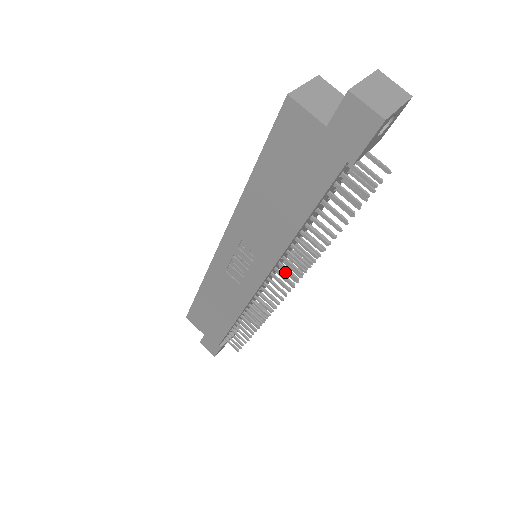
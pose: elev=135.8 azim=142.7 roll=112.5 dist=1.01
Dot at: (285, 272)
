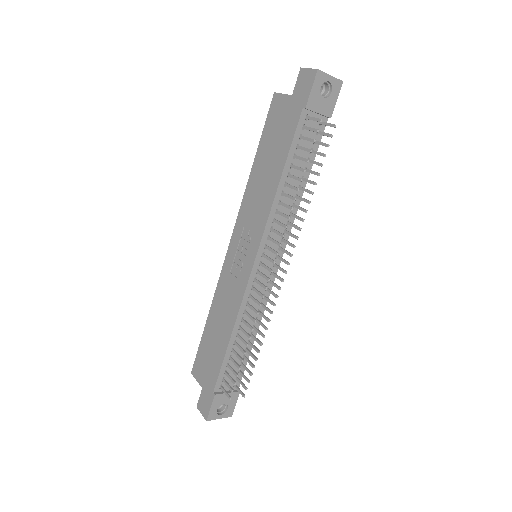
Dot at: (277, 267)
